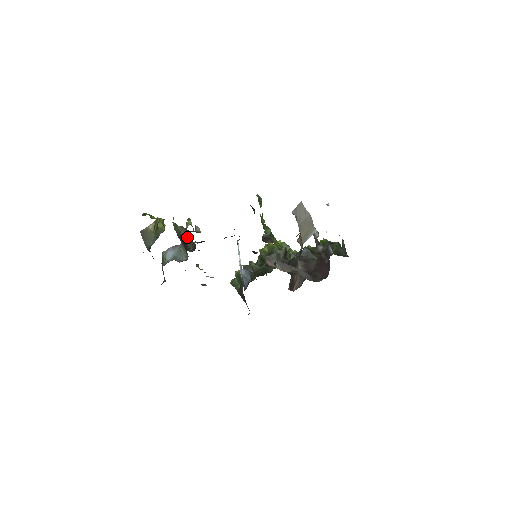
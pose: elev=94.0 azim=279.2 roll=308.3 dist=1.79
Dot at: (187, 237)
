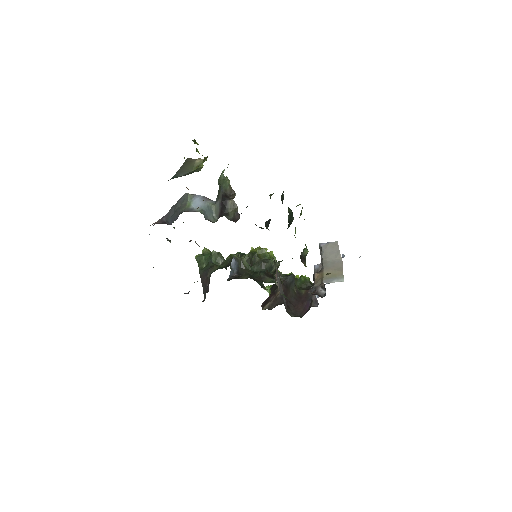
Dot at: (233, 202)
